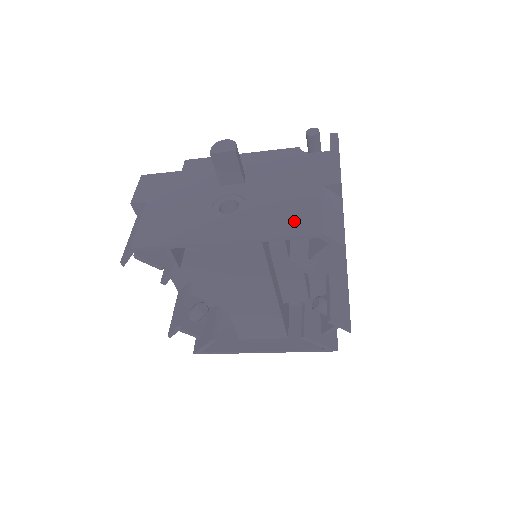
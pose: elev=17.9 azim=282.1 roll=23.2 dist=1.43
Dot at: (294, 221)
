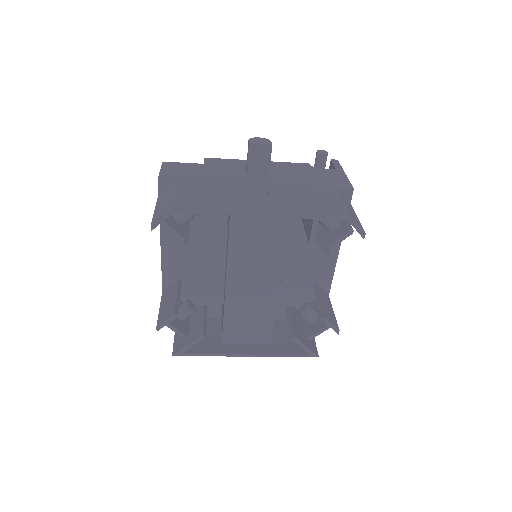
Dot at: (324, 206)
